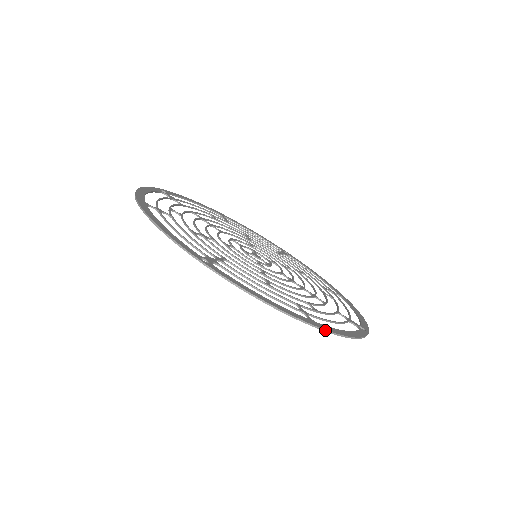
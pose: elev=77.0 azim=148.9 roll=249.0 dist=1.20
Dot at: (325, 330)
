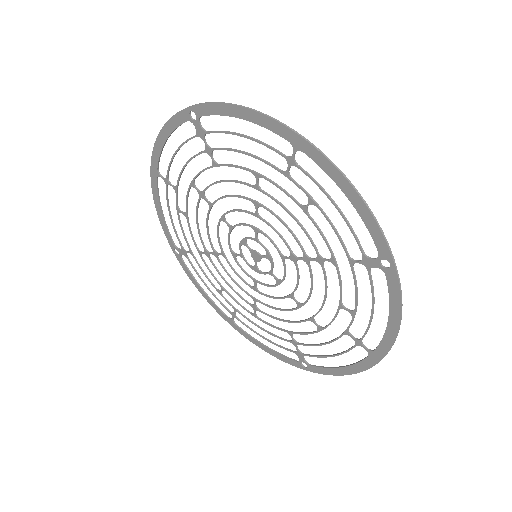
Dot at: (312, 144)
